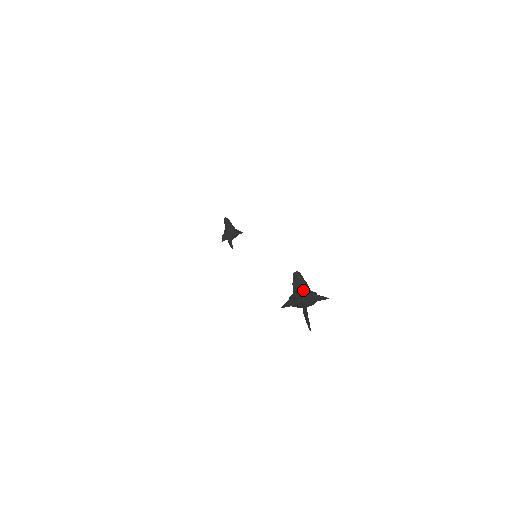
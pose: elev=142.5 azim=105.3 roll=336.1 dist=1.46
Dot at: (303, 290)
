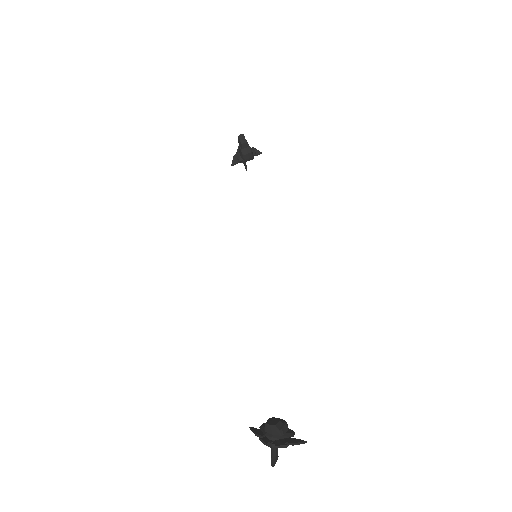
Dot at: (275, 440)
